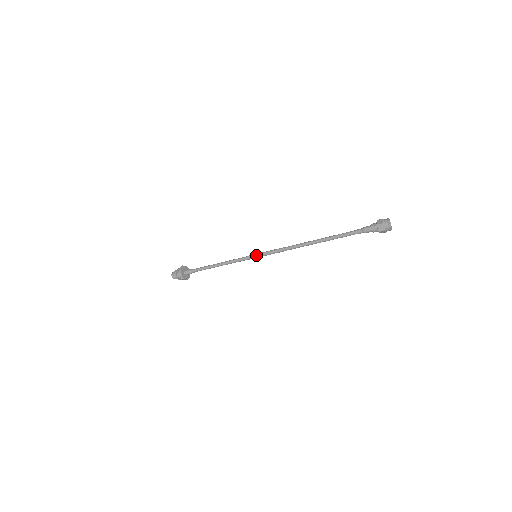
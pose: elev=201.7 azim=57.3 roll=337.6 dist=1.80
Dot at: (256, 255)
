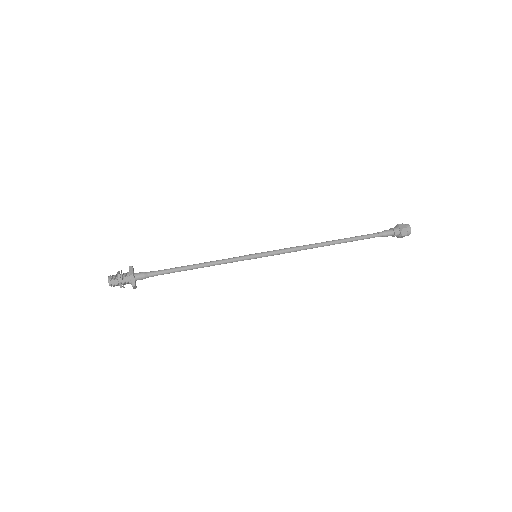
Dot at: occluded
